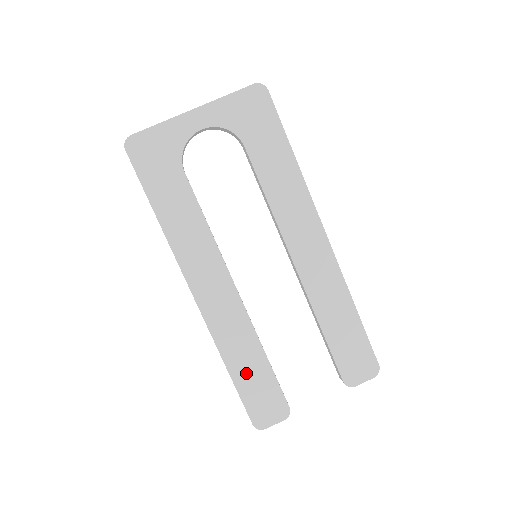
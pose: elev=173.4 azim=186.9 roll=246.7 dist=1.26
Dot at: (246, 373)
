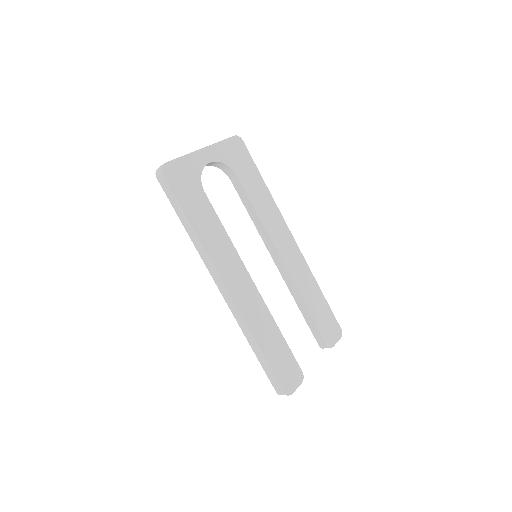
Dot at: (271, 348)
